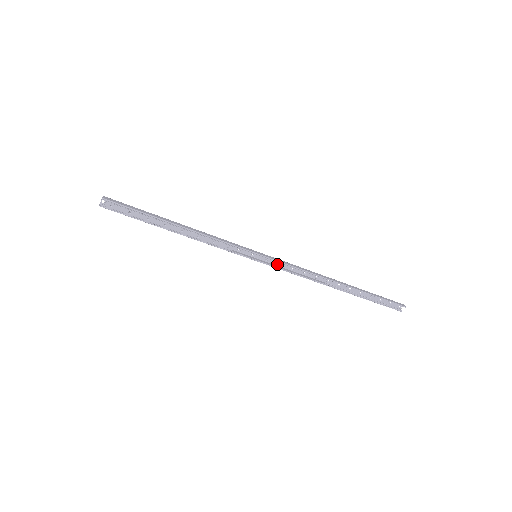
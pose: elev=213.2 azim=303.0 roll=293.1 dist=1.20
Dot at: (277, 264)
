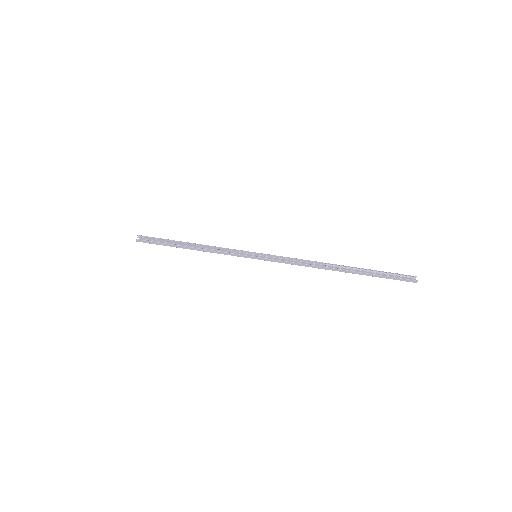
Dot at: (276, 260)
